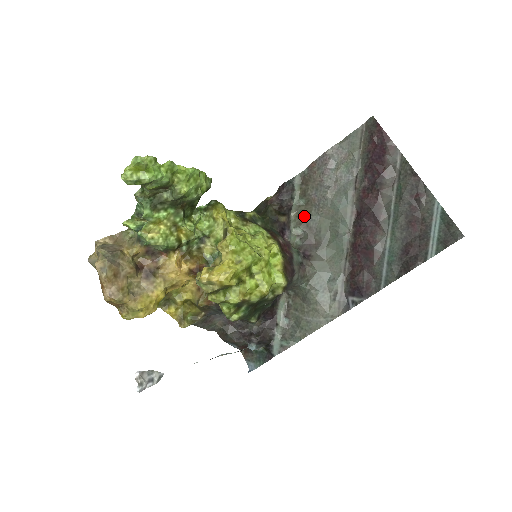
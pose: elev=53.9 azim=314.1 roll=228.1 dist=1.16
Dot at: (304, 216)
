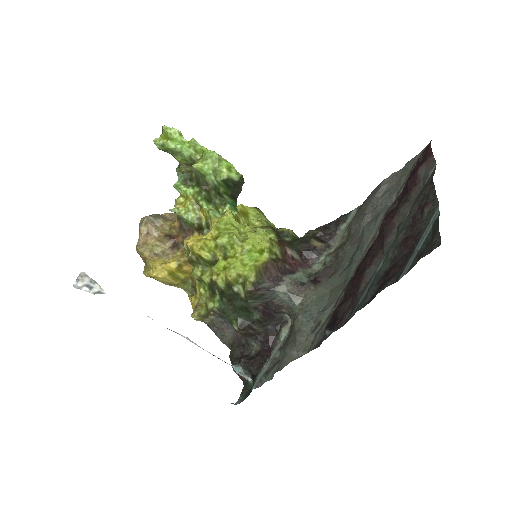
Dot at: (340, 246)
